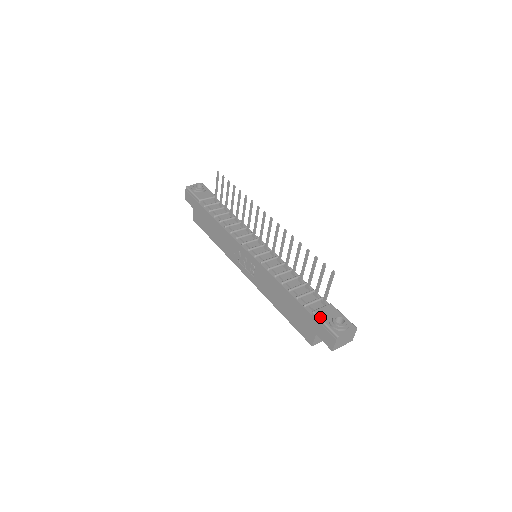
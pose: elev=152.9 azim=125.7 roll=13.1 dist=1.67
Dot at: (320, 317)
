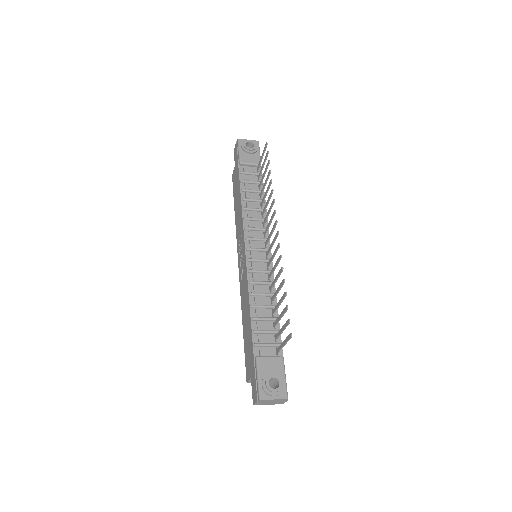
Dot at: (259, 367)
